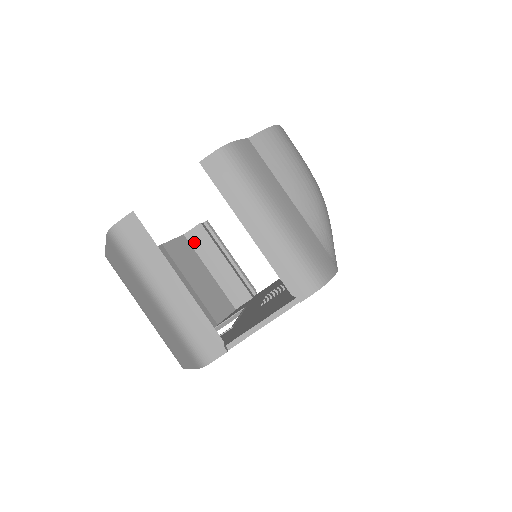
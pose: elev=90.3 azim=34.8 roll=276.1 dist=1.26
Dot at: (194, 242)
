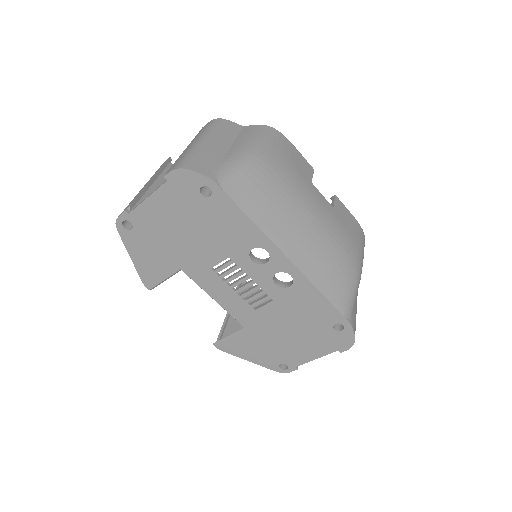
Dot at: occluded
